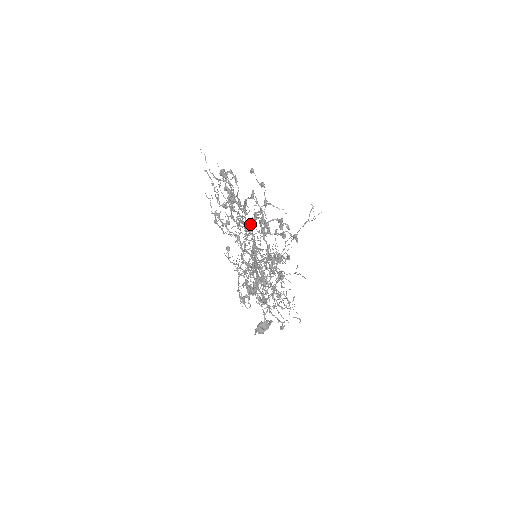
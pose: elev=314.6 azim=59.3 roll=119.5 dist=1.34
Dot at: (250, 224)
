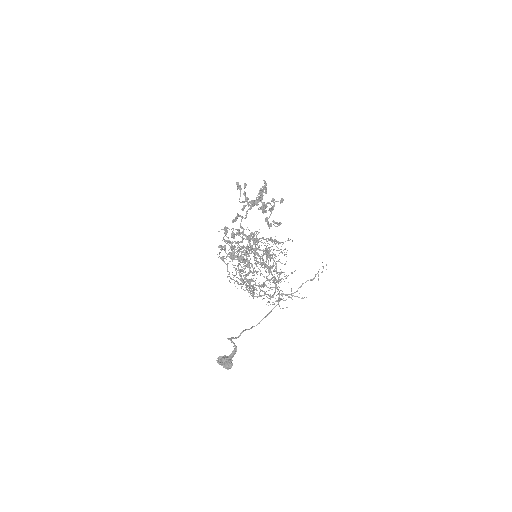
Dot at: (279, 279)
